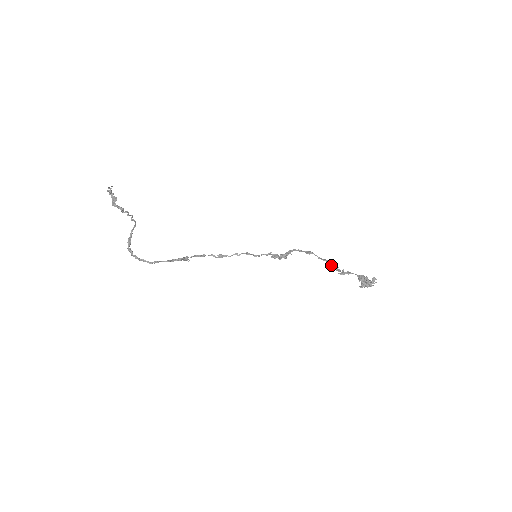
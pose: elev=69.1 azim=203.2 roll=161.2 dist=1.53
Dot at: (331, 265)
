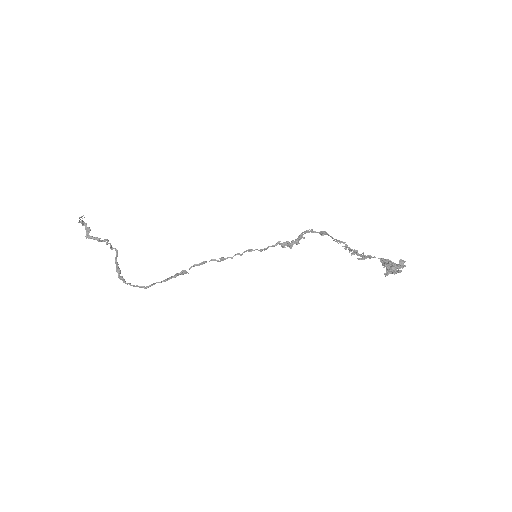
Dot at: (349, 248)
